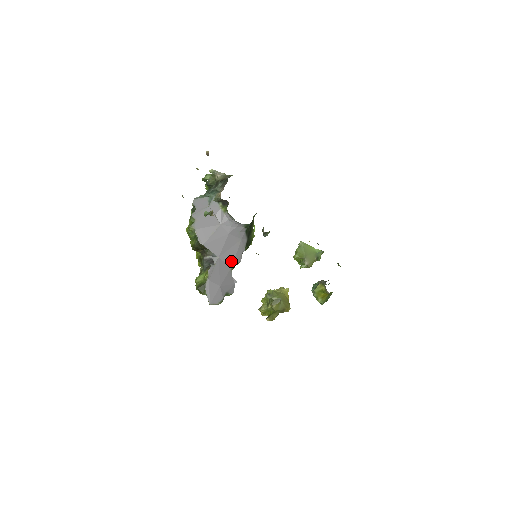
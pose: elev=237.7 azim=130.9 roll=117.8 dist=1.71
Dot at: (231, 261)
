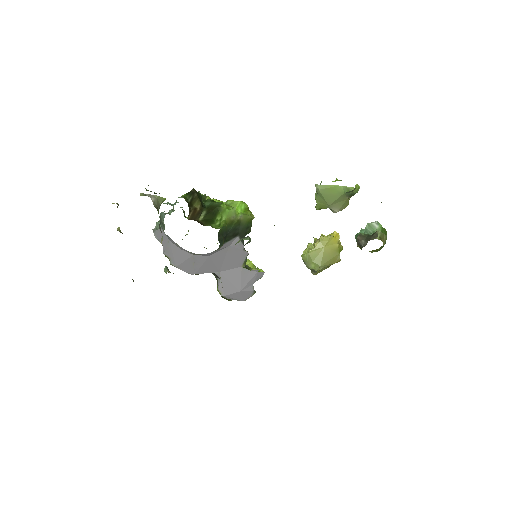
Dot at: (236, 264)
